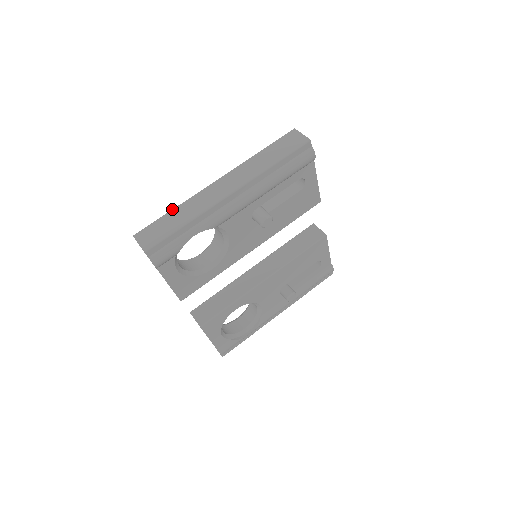
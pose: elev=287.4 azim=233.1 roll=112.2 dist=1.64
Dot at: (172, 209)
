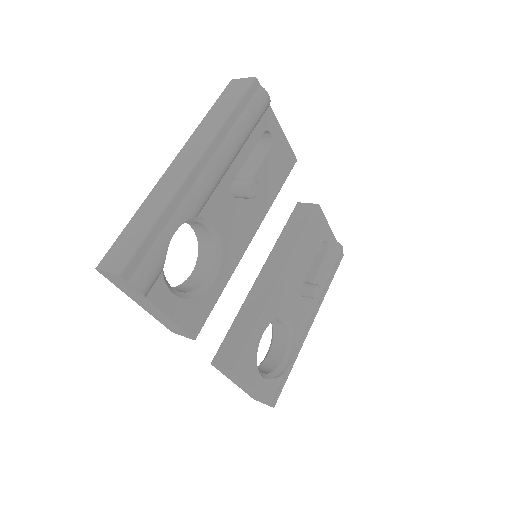
Dot at: (132, 217)
